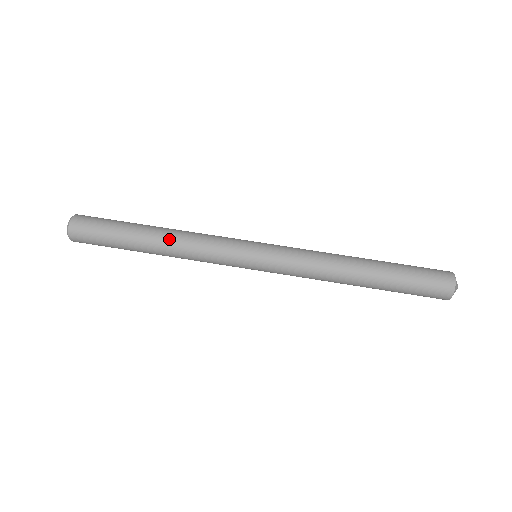
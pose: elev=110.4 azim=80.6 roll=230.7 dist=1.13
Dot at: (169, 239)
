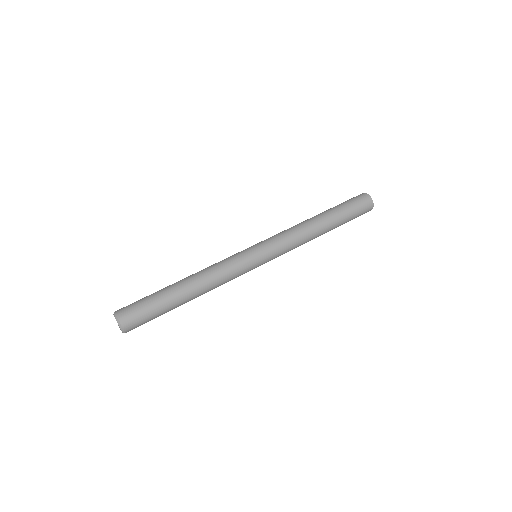
Dot at: (197, 279)
